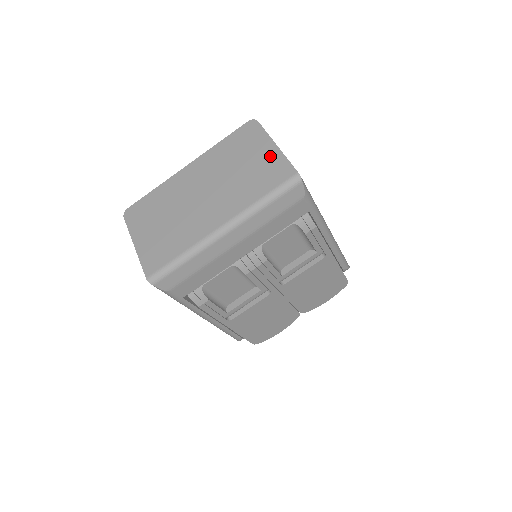
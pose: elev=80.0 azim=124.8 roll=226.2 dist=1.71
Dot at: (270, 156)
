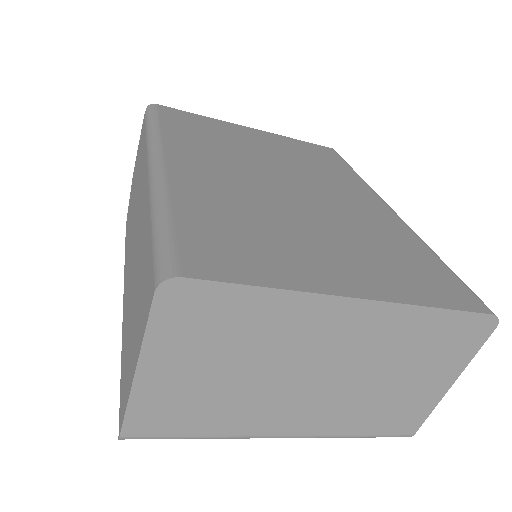
Dot at: (429, 395)
